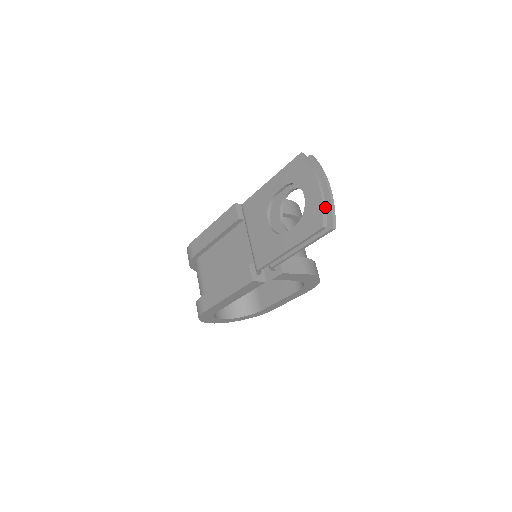
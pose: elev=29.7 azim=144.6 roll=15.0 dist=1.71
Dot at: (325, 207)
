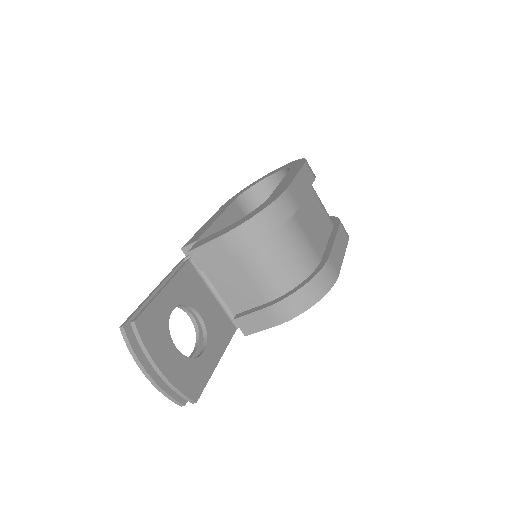
Dot at: (168, 395)
